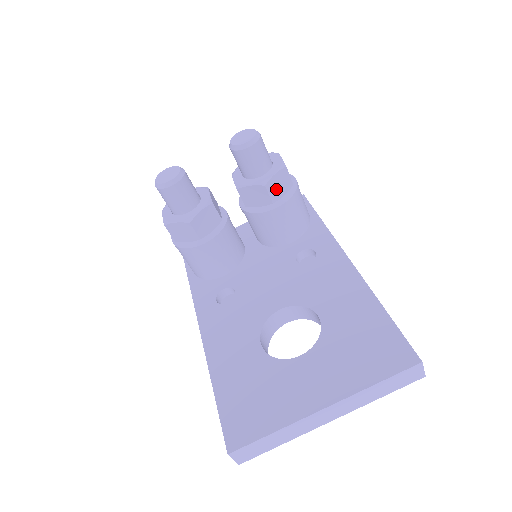
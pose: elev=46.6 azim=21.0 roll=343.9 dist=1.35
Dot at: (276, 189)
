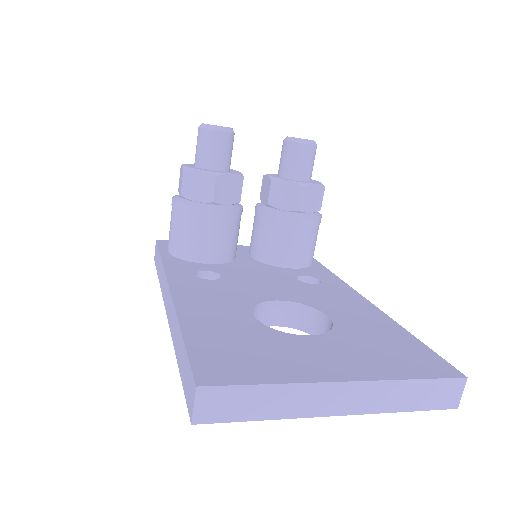
Dot at: (309, 200)
